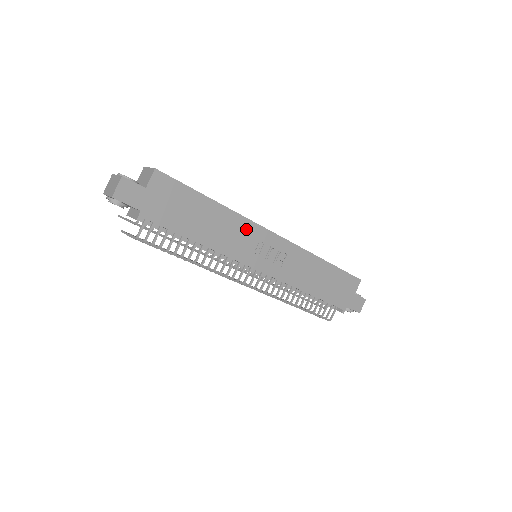
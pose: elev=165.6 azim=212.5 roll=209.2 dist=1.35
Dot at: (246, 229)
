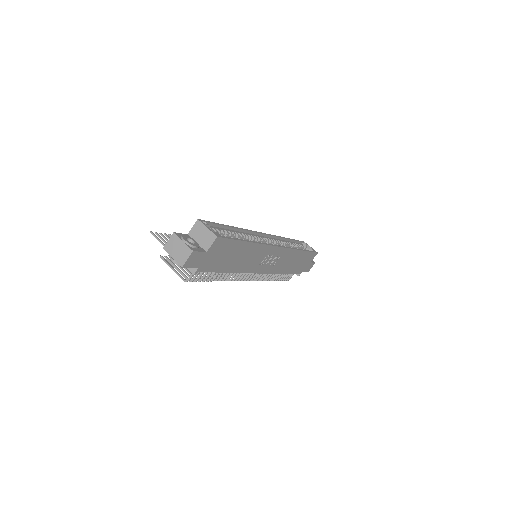
Dot at: (262, 251)
